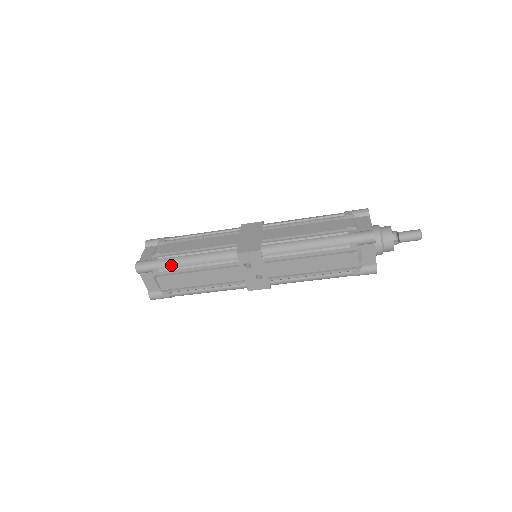
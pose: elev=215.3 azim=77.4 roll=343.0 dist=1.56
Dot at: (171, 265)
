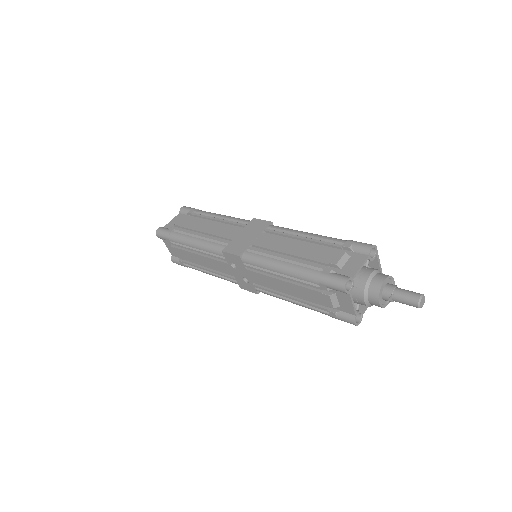
Dot at: (178, 241)
